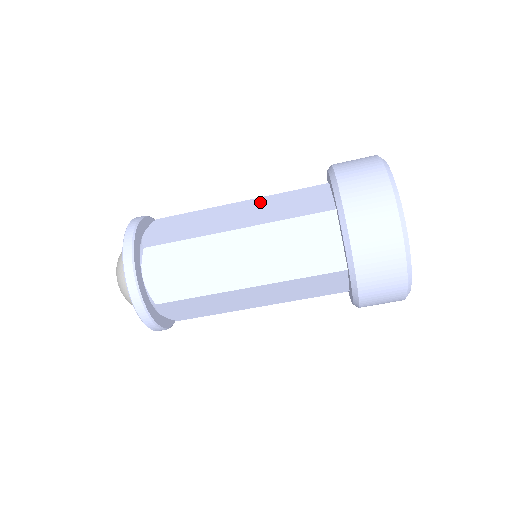
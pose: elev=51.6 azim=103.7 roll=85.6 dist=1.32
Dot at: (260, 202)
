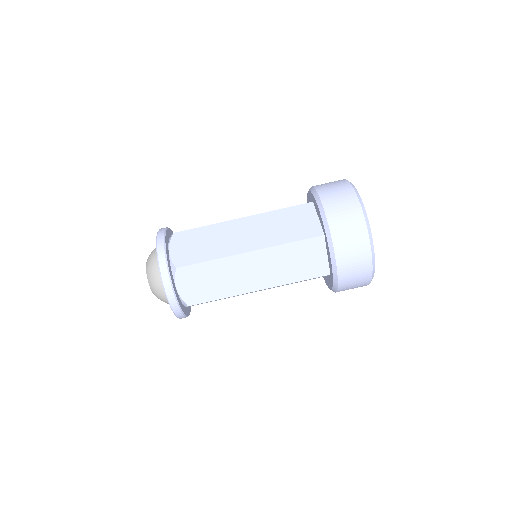
Dot at: (261, 220)
